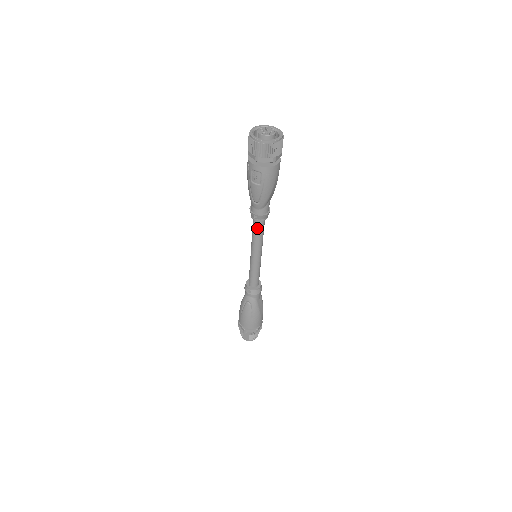
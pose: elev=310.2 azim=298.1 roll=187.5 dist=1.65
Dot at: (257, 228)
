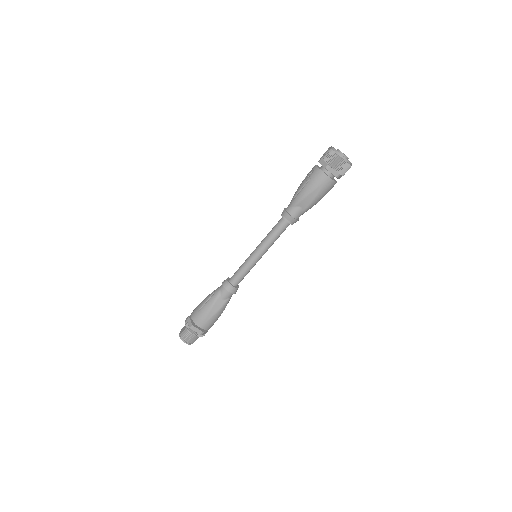
Dot at: (276, 225)
